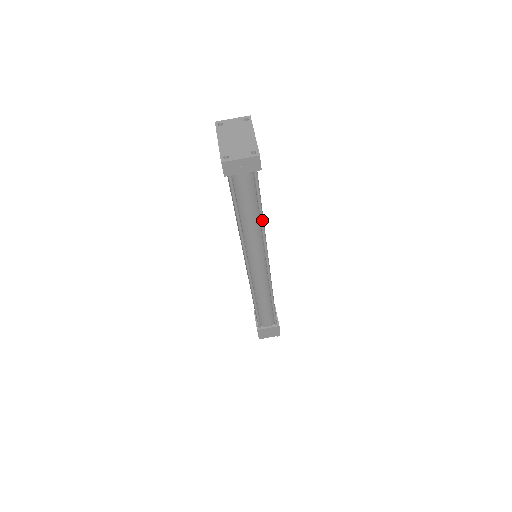
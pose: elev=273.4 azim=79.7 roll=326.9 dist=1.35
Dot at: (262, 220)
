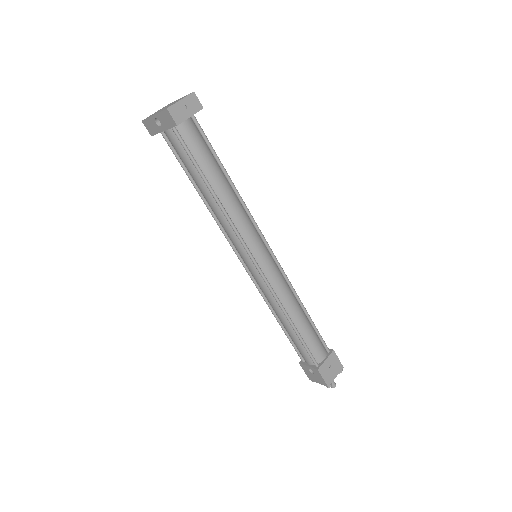
Dot at: (235, 189)
